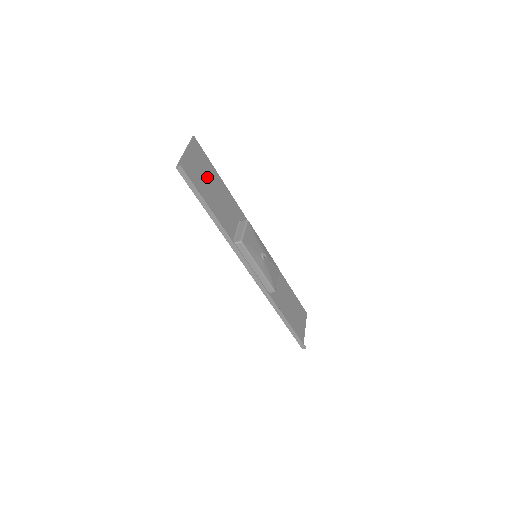
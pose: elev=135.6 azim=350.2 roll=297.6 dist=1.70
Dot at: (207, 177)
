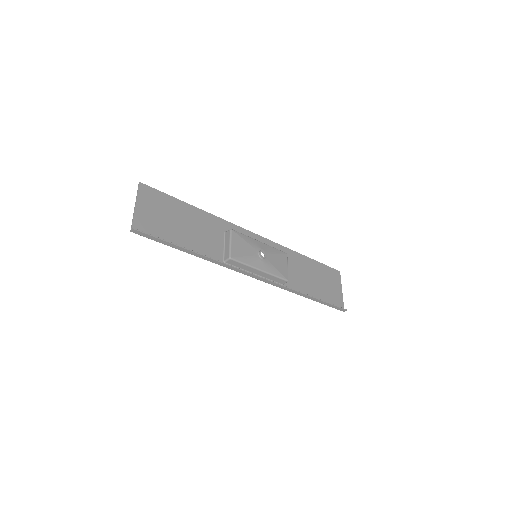
Dot at: (170, 215)
